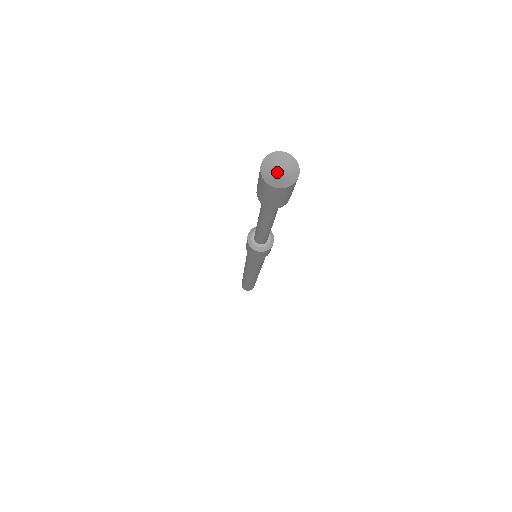
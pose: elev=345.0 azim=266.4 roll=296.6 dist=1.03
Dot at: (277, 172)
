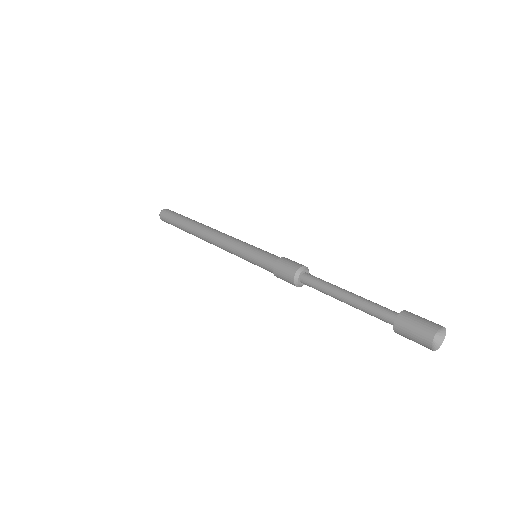
Dot at: occluded
